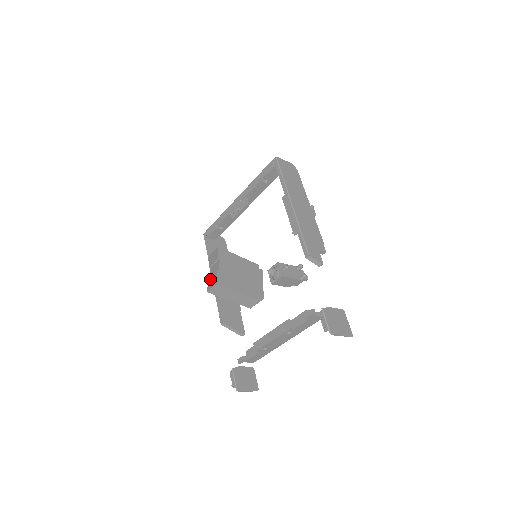
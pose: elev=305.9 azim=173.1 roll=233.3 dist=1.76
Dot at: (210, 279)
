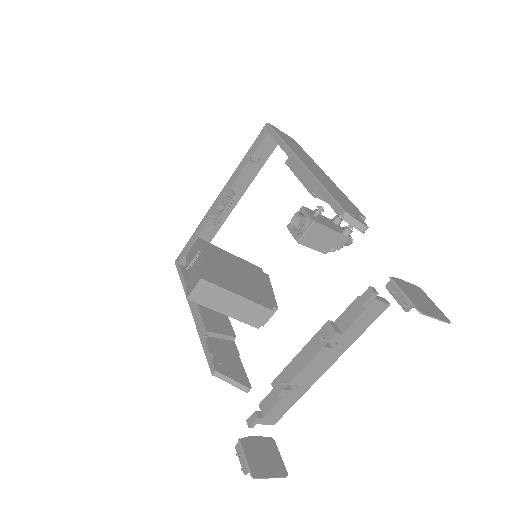
Dot at: (189, 280)
